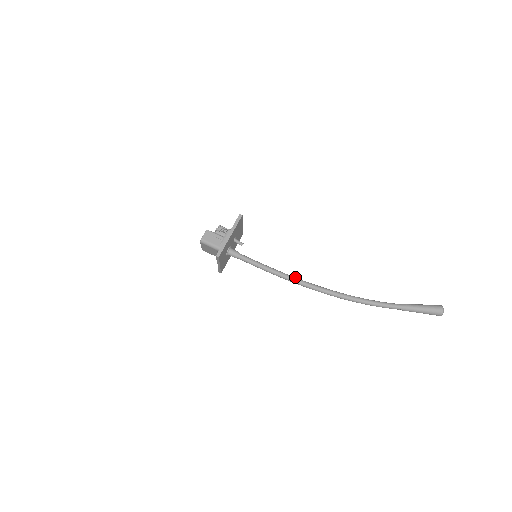
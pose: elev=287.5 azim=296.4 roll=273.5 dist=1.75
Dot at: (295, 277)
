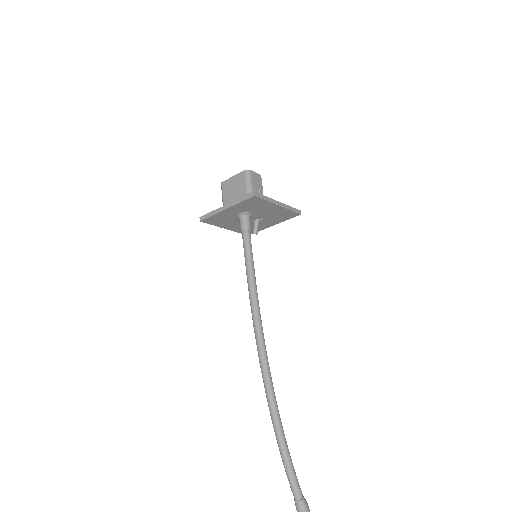
Dot at: occluded
